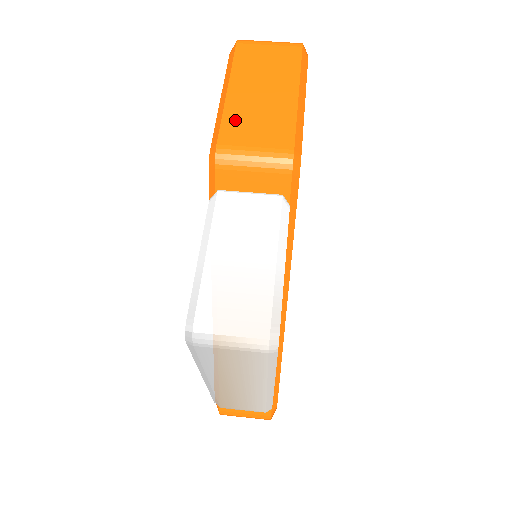
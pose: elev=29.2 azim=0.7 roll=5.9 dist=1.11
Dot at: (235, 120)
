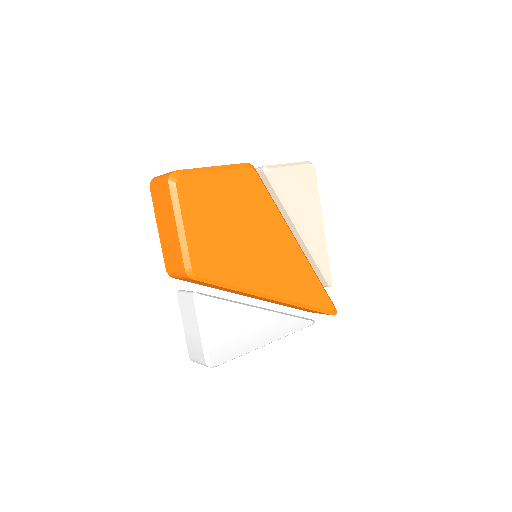
Dot at: (165, 252)
